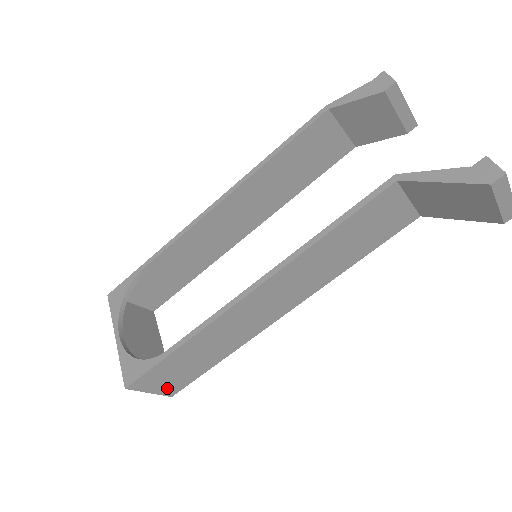
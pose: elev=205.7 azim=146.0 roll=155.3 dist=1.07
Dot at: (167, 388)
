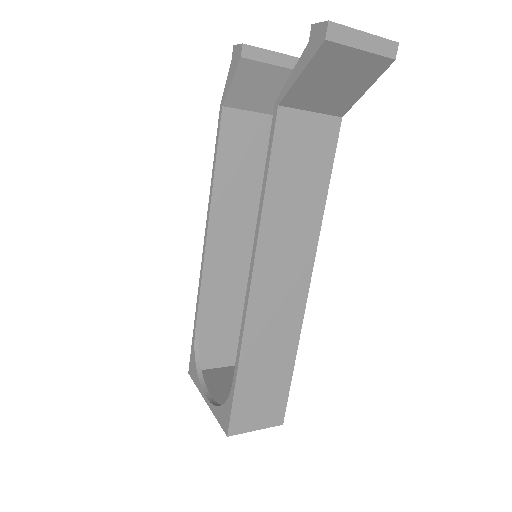
Dot at: (269, 417)
